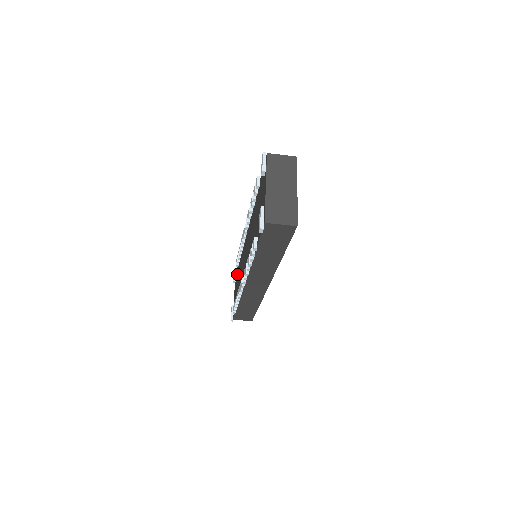
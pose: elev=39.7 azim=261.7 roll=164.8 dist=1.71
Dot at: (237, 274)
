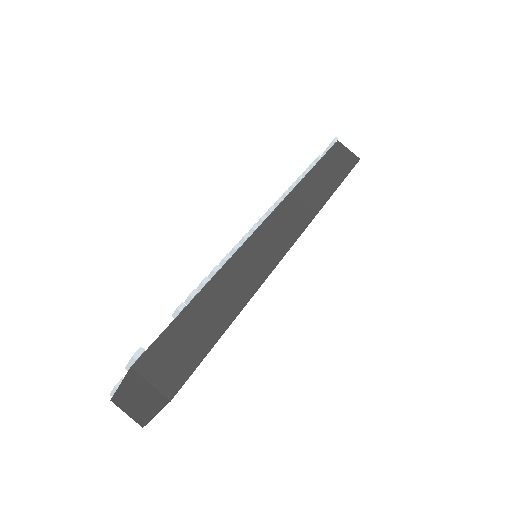
Dot at: occluded
